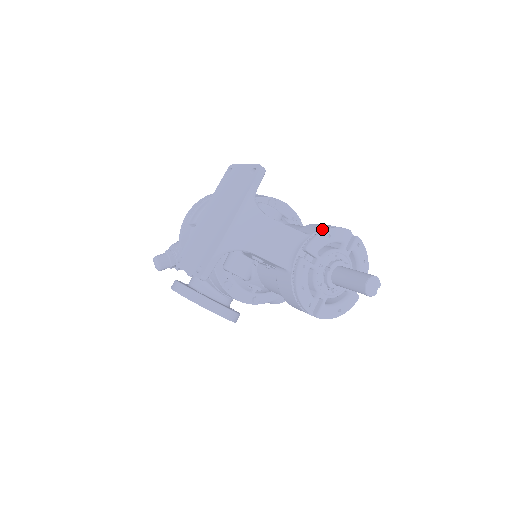
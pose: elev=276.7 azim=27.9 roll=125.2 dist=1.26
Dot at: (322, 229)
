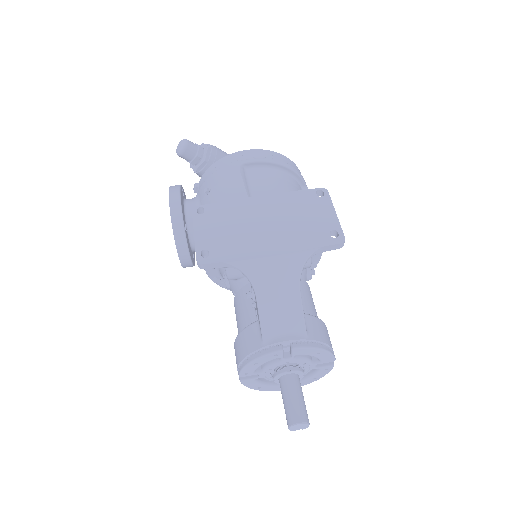
Dot at: (321, 343)
